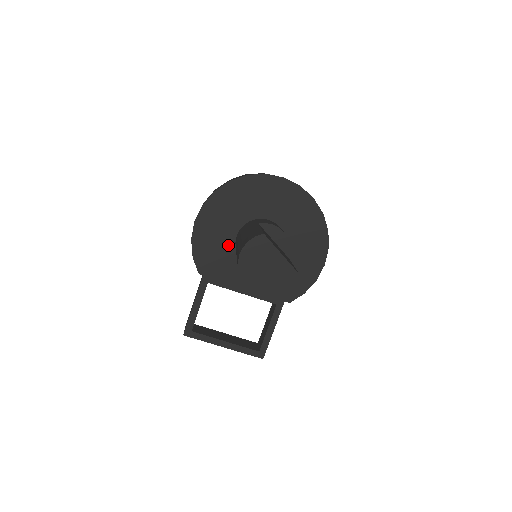
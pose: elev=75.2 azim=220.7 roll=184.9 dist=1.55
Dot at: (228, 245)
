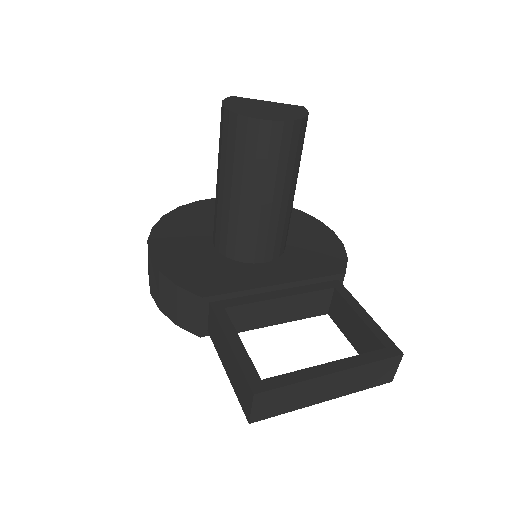
Dot at: (212, 257)
